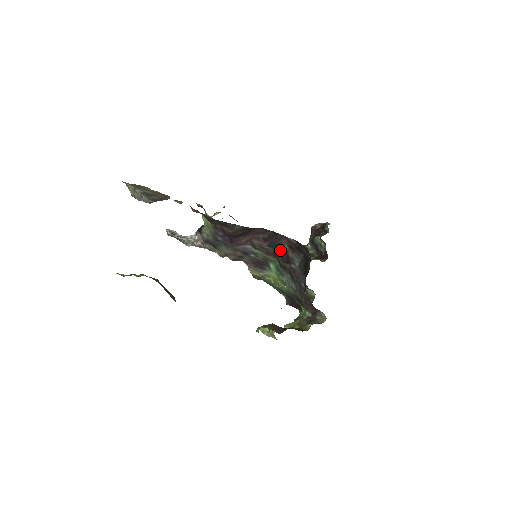
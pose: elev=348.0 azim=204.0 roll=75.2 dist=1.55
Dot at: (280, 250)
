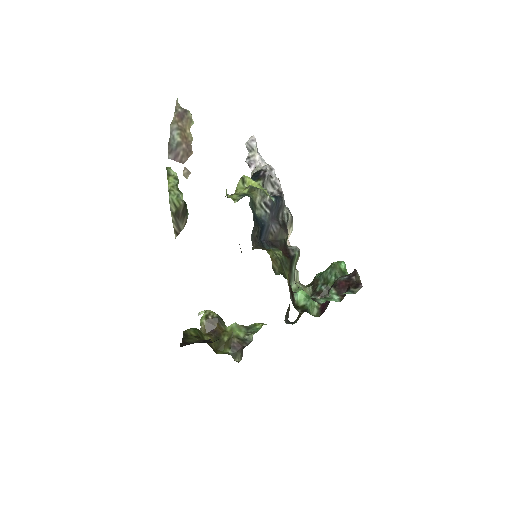
Dot at: occluded
